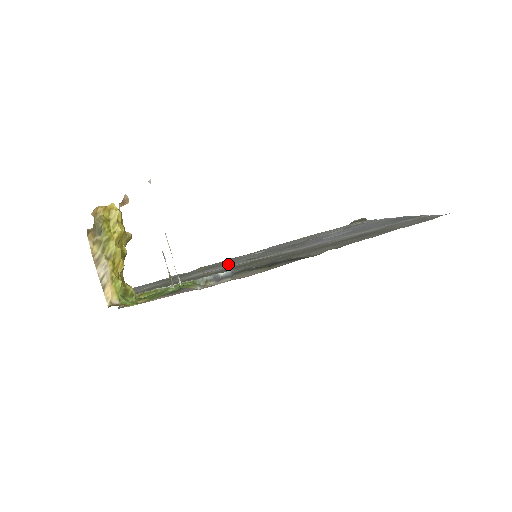
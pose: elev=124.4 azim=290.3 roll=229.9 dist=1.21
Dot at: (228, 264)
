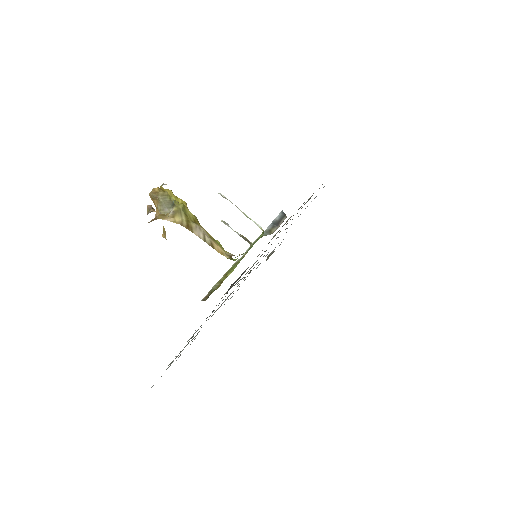
Dot at: occluded
